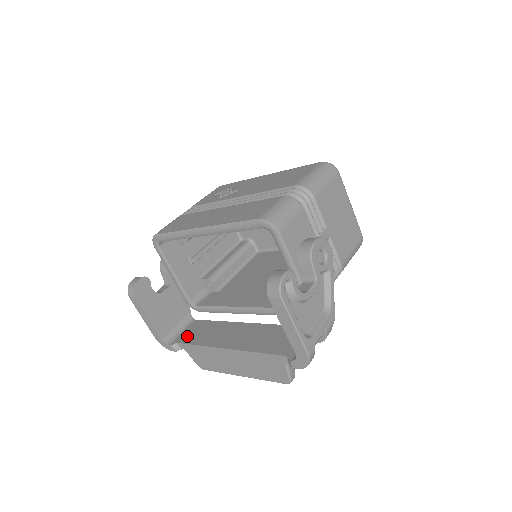
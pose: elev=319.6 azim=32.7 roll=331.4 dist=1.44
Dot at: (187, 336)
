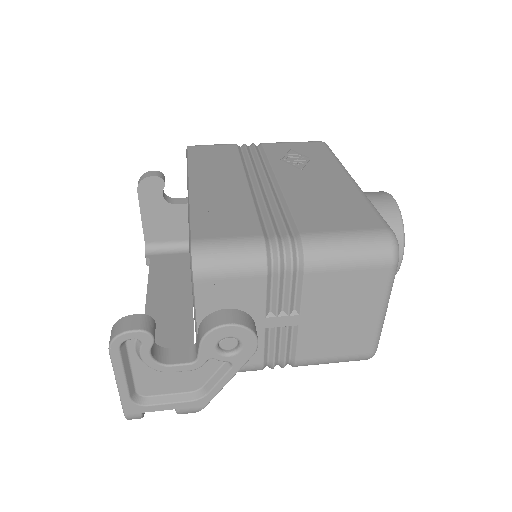
Dot at: (161, 262)
